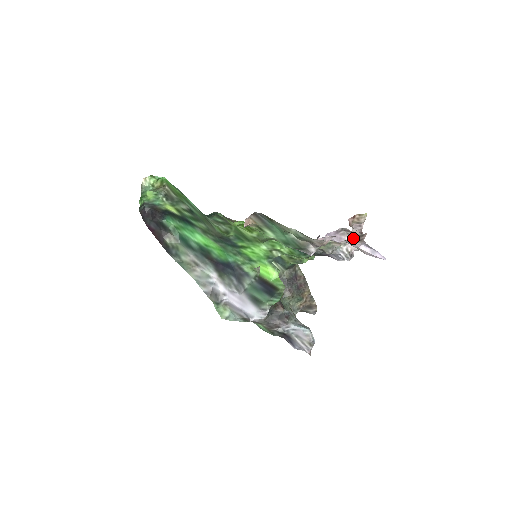
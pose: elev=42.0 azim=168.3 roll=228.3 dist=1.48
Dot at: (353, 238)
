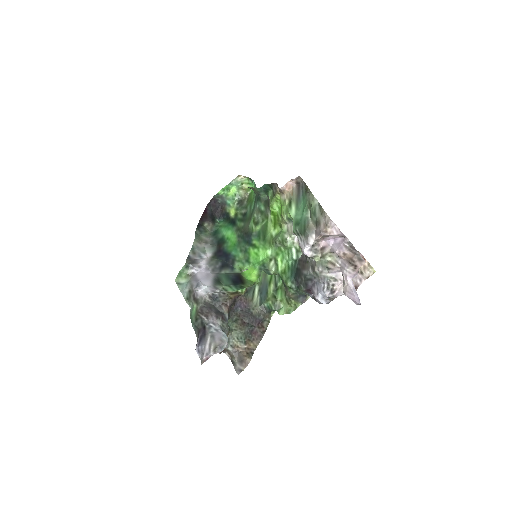
Dot at: (351, 256)
